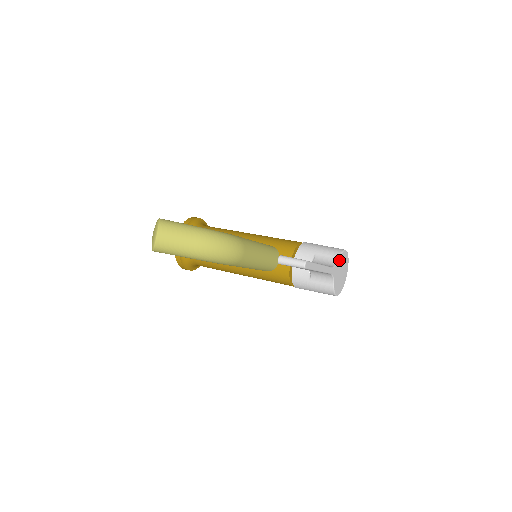
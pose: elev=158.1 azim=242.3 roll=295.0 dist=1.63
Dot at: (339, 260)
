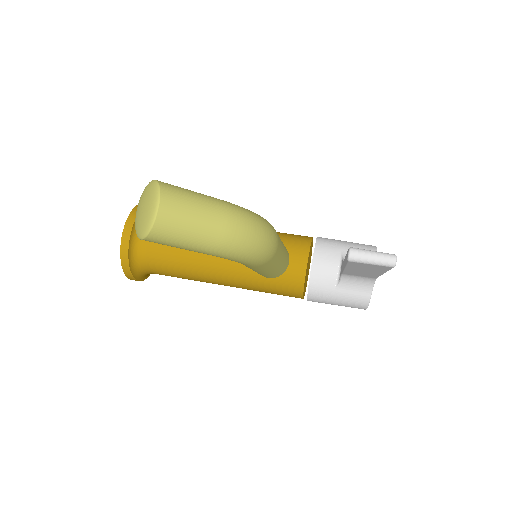
Dot at: occluded
